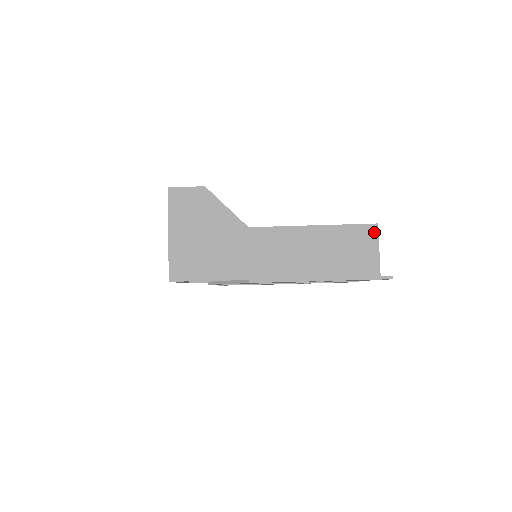
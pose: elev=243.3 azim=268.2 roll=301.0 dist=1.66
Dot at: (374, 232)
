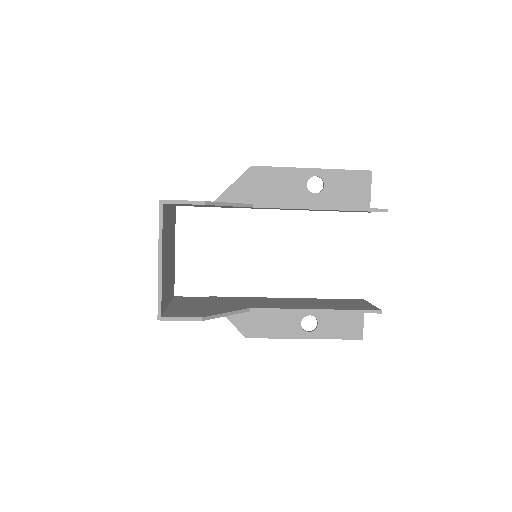
Dot at: occluded
